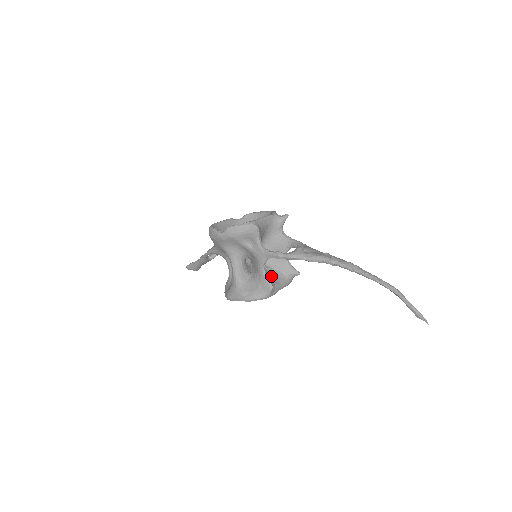
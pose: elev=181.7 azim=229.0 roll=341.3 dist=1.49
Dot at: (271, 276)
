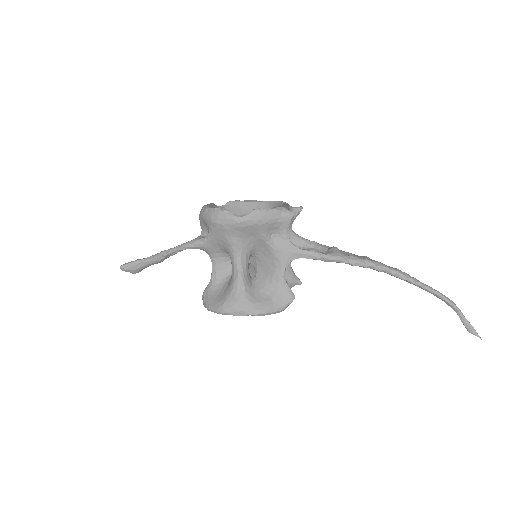
Dot at: occluded
